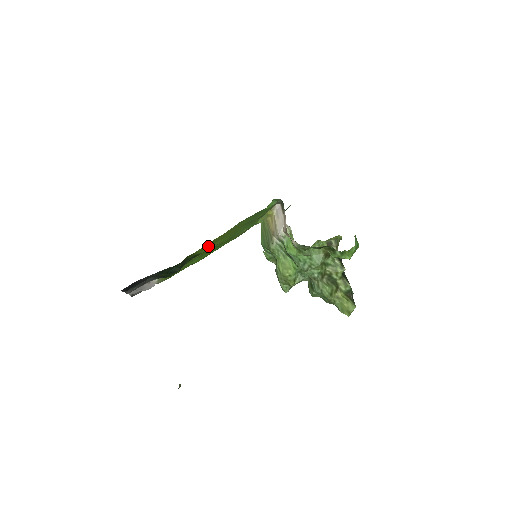
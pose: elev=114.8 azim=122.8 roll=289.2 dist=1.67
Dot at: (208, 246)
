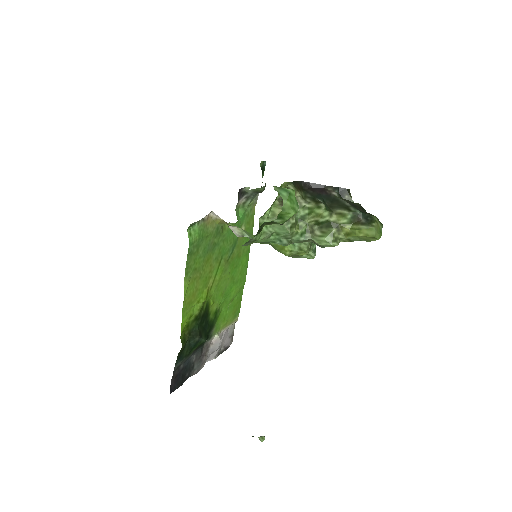
Dot at: (198, 302)
